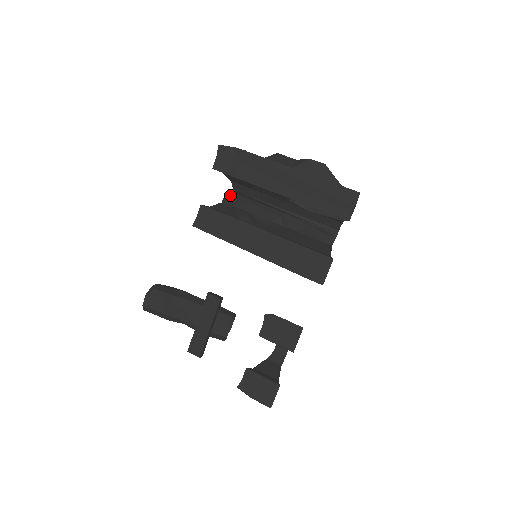
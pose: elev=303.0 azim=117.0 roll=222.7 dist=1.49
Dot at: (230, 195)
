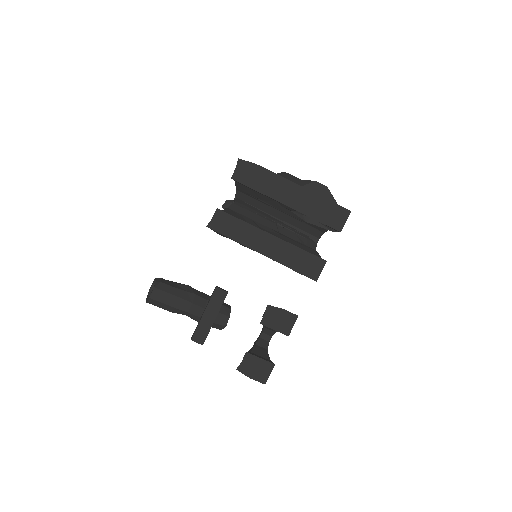
Dot at: (231, 202)
